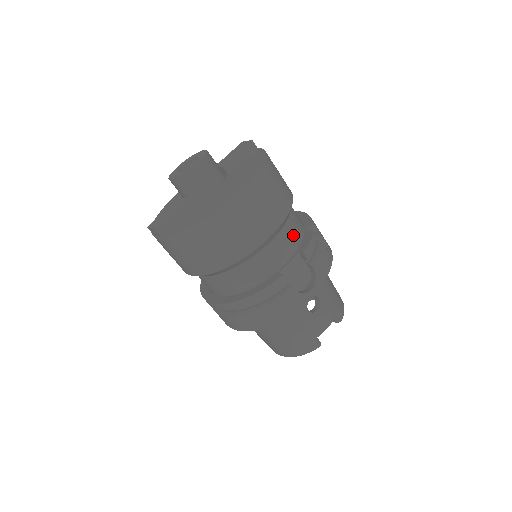
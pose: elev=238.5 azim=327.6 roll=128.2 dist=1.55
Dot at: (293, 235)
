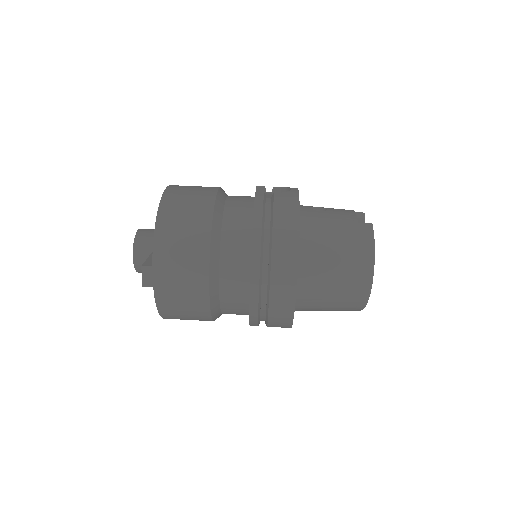
Dot at: occluded
